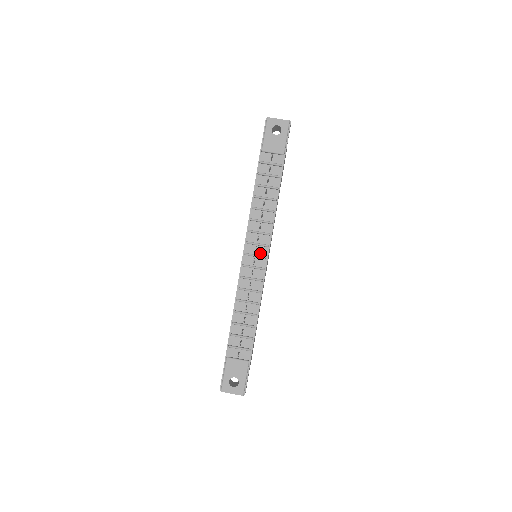
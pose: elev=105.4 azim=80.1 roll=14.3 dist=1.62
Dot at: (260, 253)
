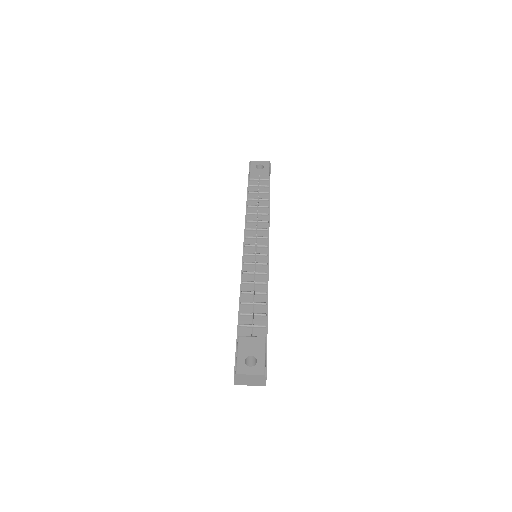
Dot at: (260, 244)
